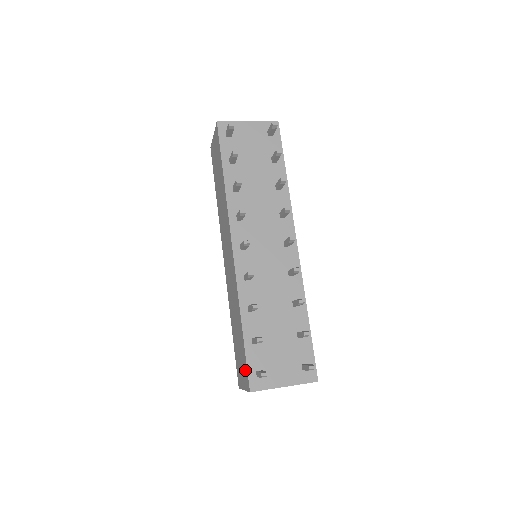
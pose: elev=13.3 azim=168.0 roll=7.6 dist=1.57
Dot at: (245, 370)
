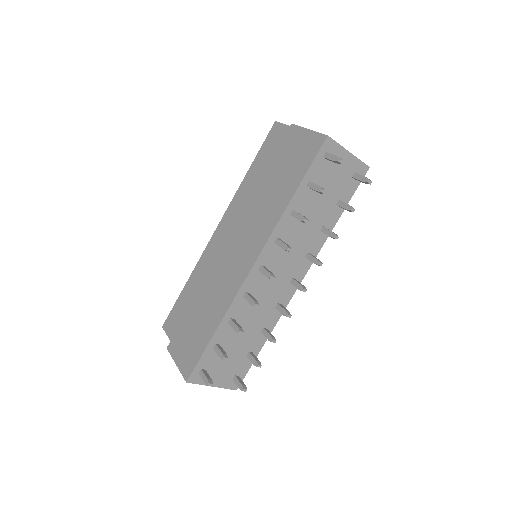
Dot at: (192, 360)
